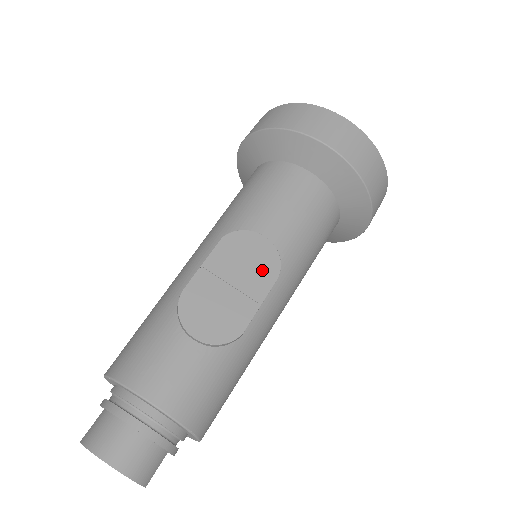
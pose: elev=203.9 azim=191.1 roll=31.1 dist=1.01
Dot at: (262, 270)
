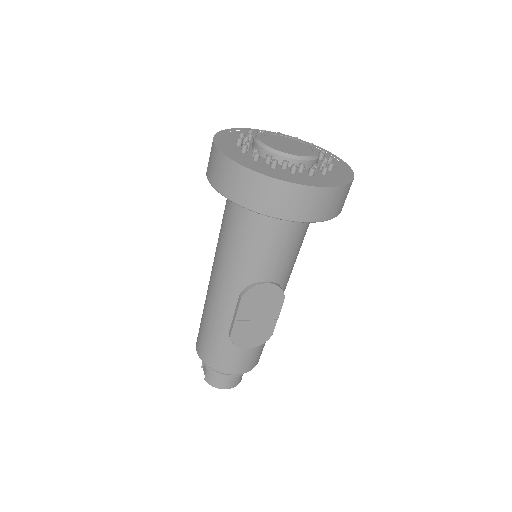
Dot at: (273, 302)
